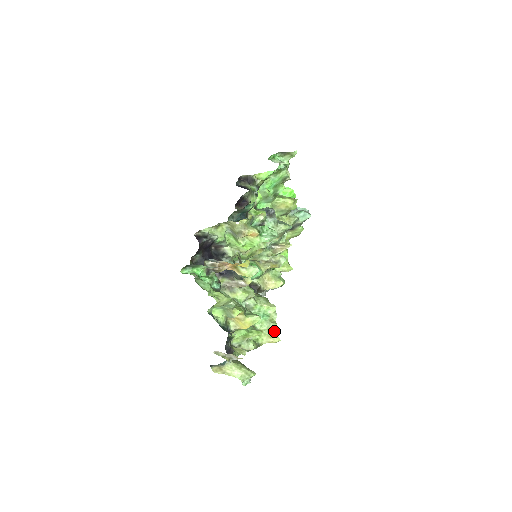
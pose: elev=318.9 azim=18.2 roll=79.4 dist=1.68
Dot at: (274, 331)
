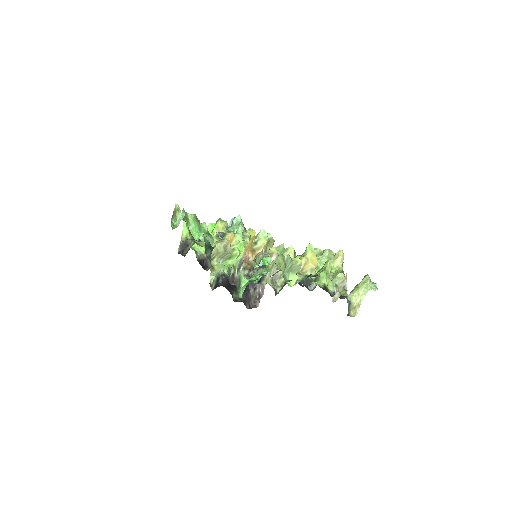
Dot at: (332, 254)
